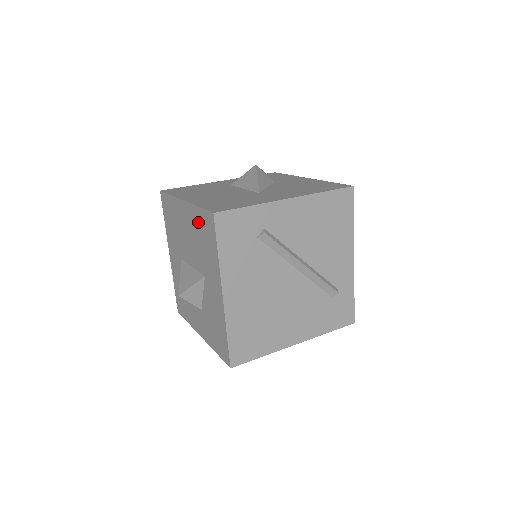
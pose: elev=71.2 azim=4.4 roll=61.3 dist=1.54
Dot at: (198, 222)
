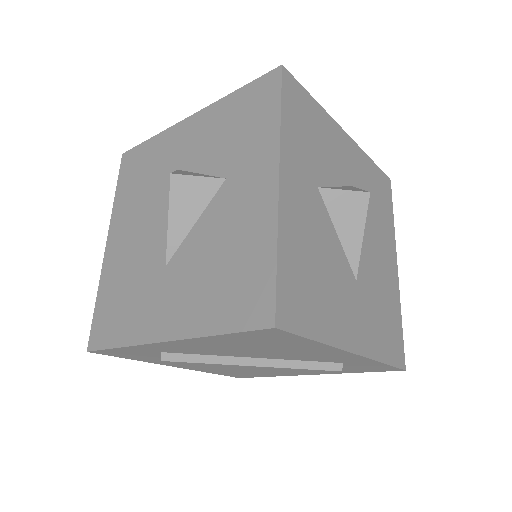
Dot at: occluded
